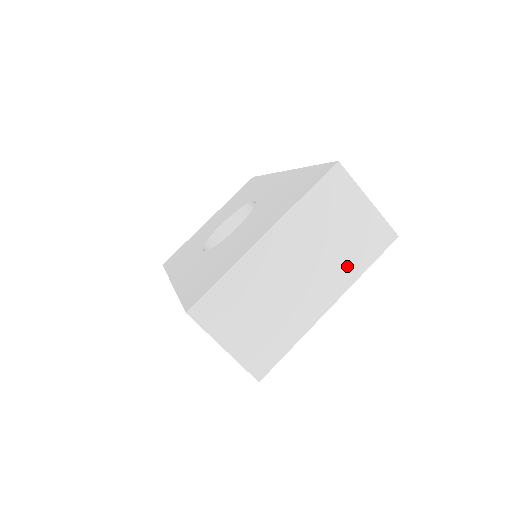
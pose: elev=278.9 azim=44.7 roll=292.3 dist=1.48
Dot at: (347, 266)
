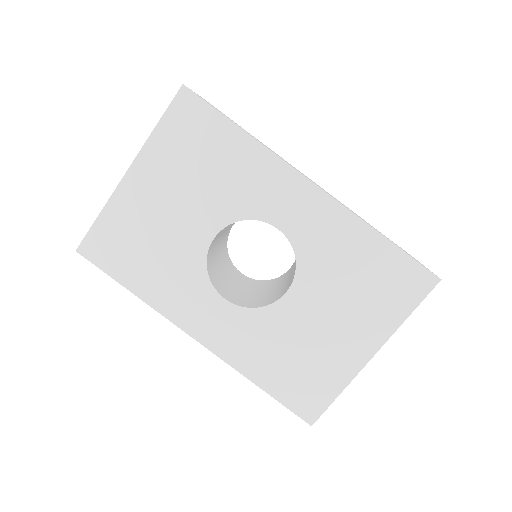
Dot at: occluded
